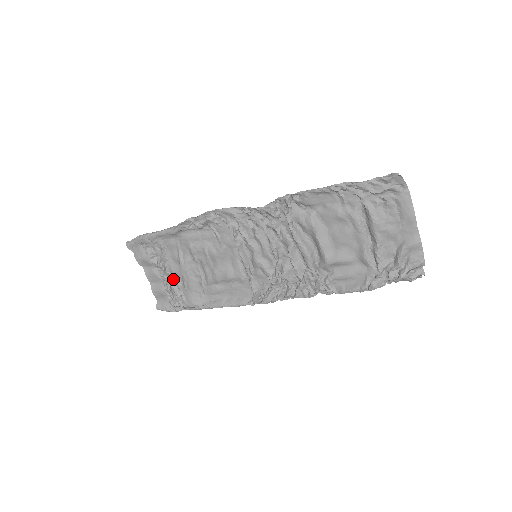
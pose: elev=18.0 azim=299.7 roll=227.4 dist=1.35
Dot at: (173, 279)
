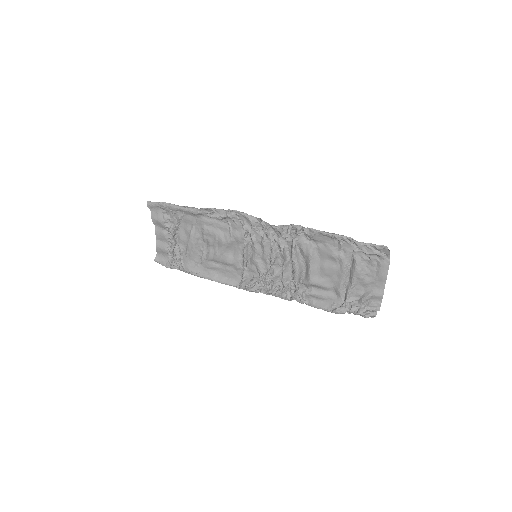
Dot at: (178, 244)
